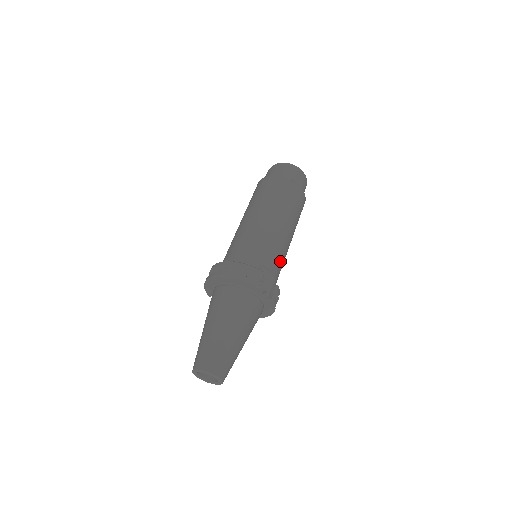
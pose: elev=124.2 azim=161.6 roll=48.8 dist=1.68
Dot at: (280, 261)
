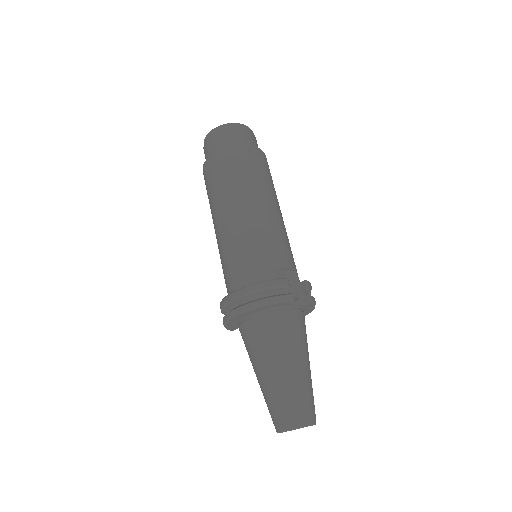
Dot at: (289, 249)
